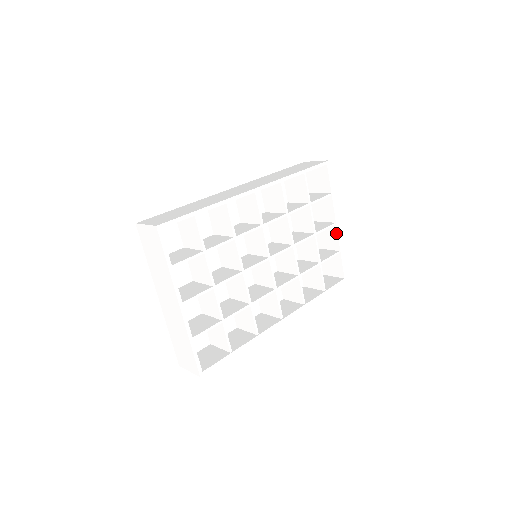
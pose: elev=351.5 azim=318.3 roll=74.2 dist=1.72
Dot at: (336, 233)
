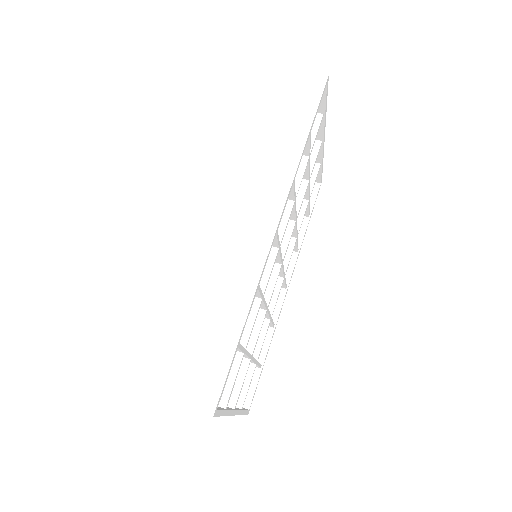
Dot at: (321, 150)
